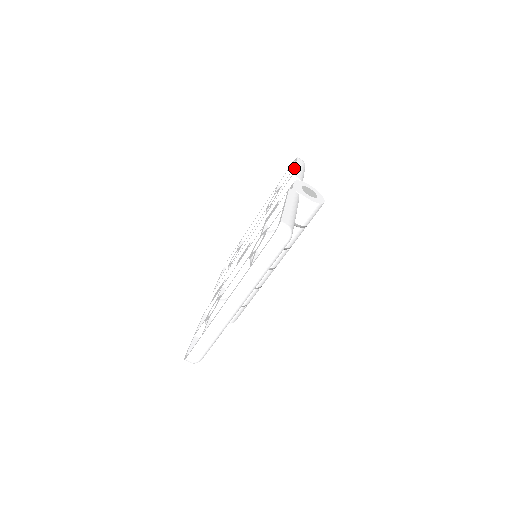
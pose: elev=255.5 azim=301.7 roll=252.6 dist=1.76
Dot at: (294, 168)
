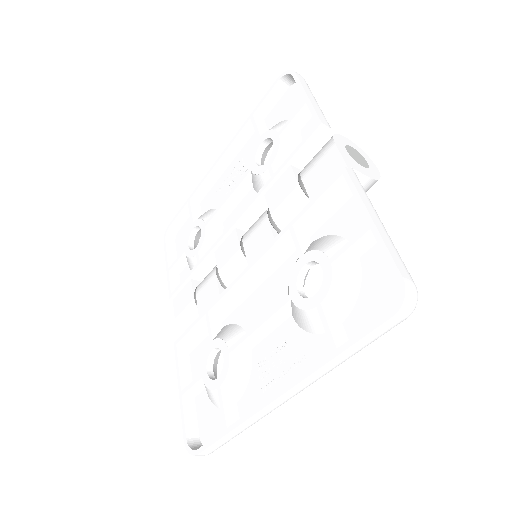
Dot at: (311, 104)
